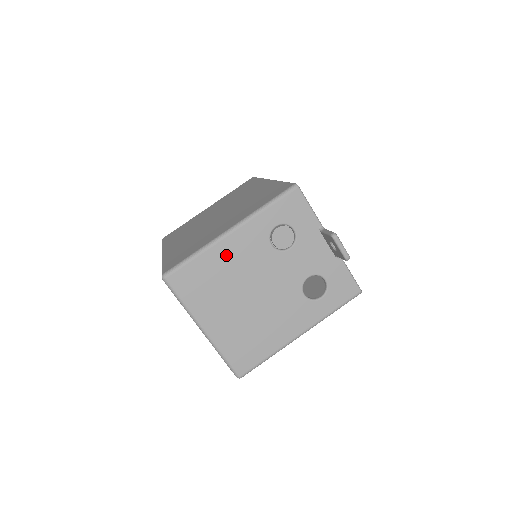
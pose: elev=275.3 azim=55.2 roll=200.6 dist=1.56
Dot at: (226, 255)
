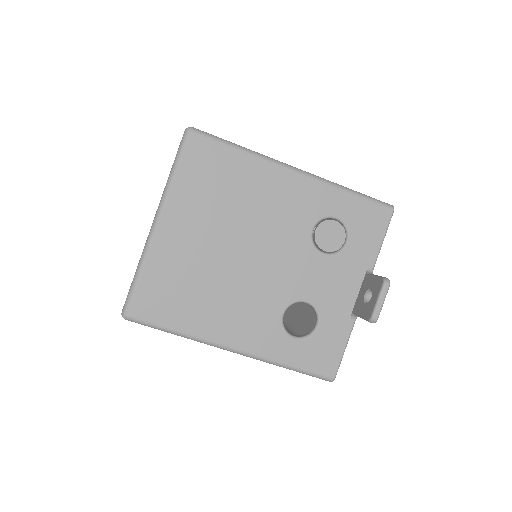
Dot at: (266, 184)
